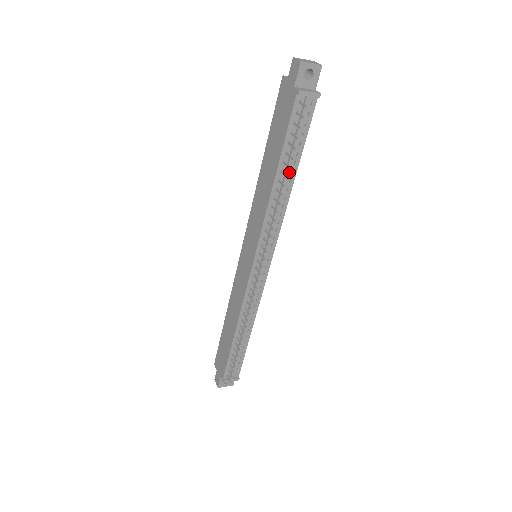
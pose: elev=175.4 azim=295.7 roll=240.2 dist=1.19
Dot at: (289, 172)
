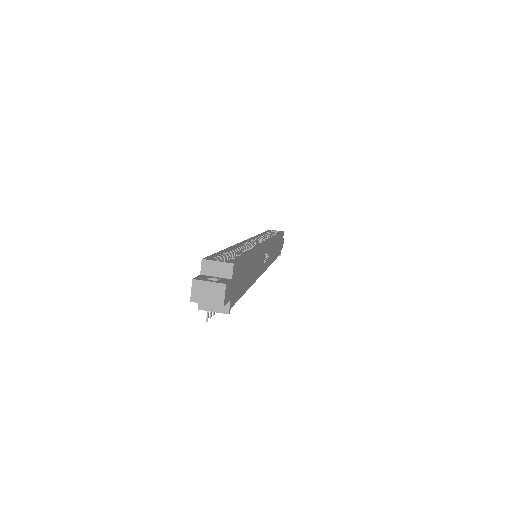
Dot at: occluded
